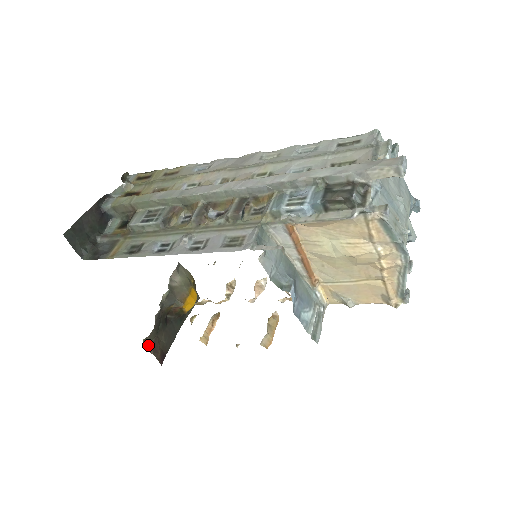
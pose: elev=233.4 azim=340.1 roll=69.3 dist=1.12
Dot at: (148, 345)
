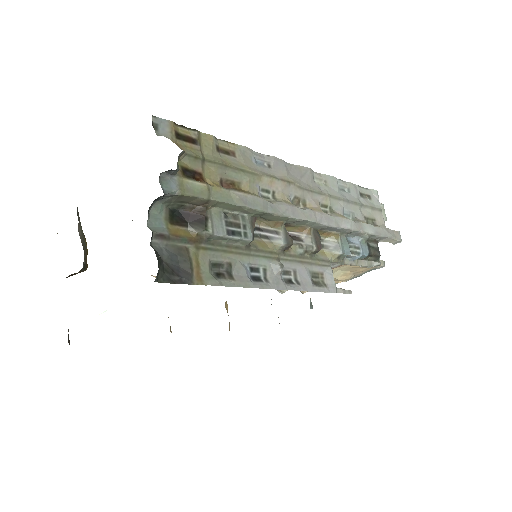
Dot at: (68, 335)
